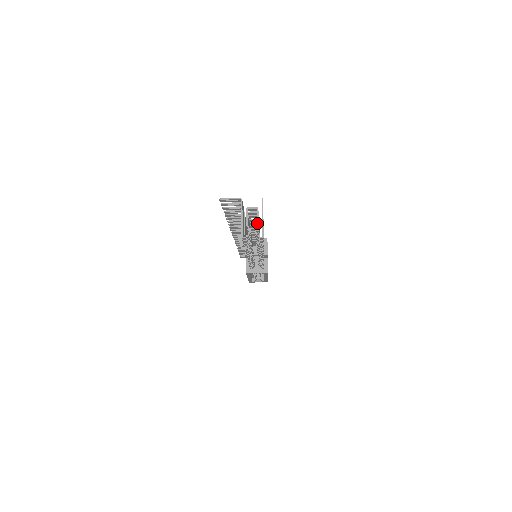
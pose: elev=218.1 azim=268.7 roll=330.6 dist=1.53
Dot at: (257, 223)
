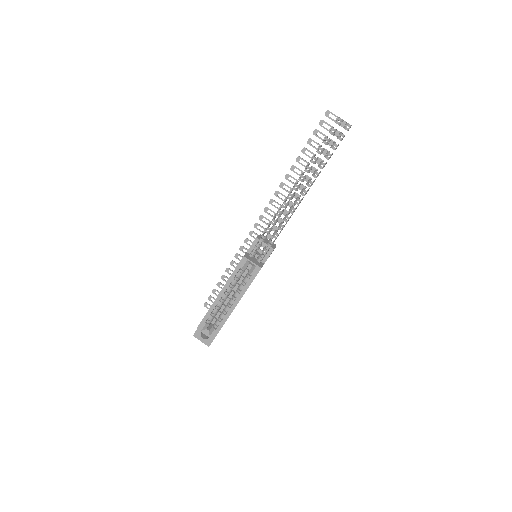
Dot at: occluded
